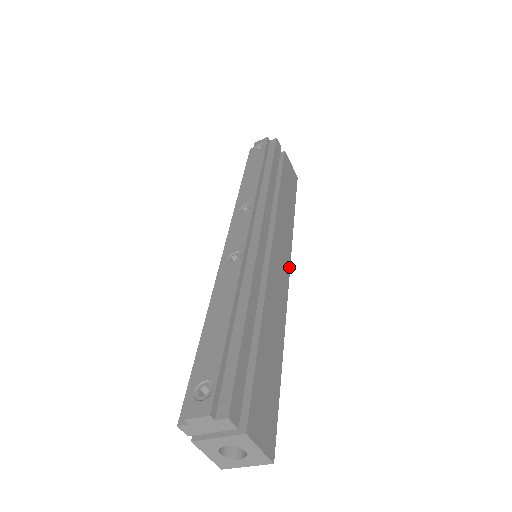
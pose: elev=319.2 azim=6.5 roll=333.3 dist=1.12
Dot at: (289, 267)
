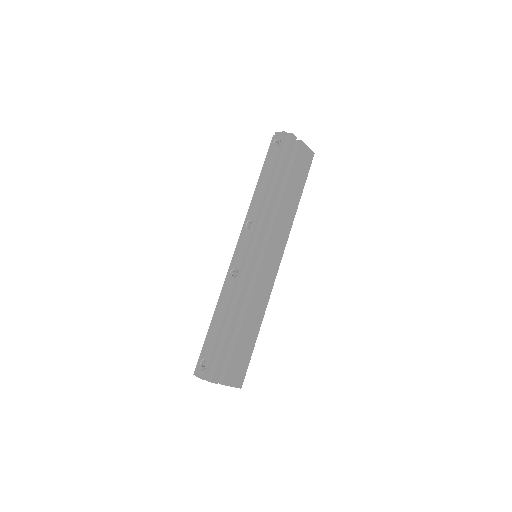
Dot at: (281, 259)
